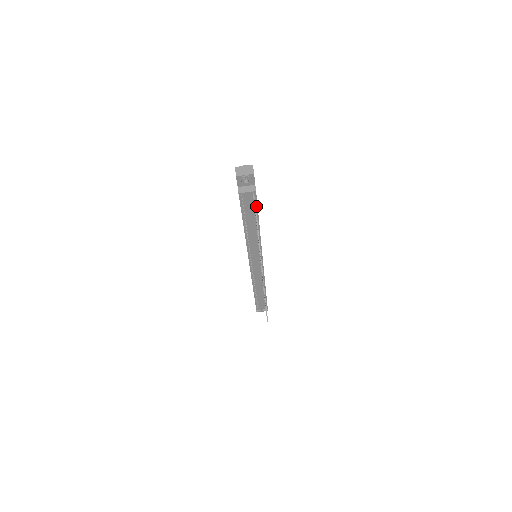
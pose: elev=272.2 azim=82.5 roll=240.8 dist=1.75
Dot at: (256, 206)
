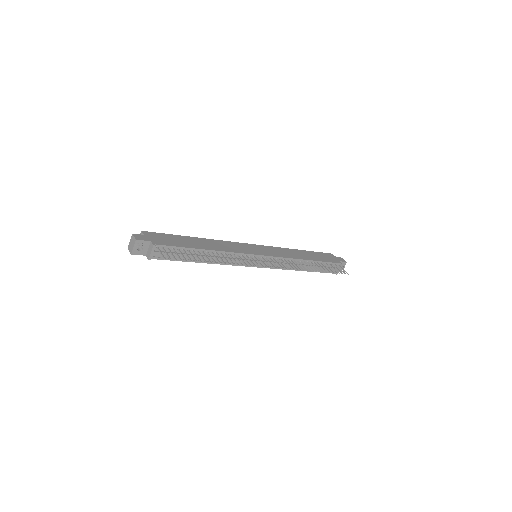
Dot at: (176, 248)
